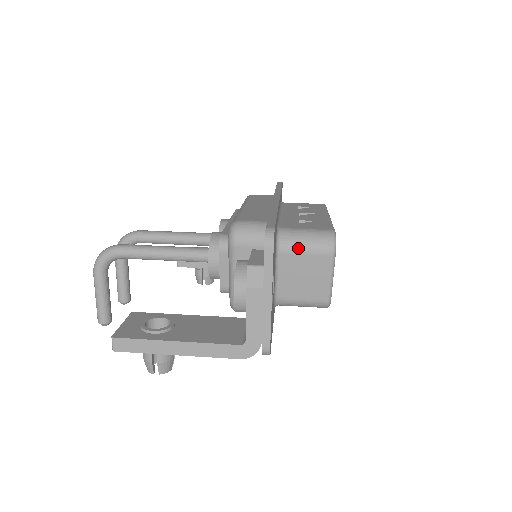
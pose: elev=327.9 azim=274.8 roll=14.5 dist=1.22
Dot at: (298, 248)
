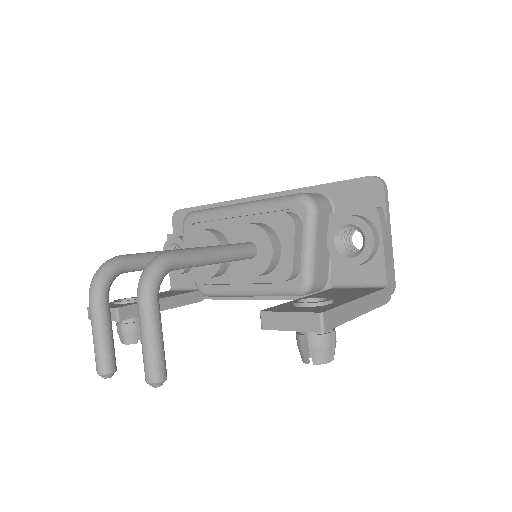
Dot at: occluded
